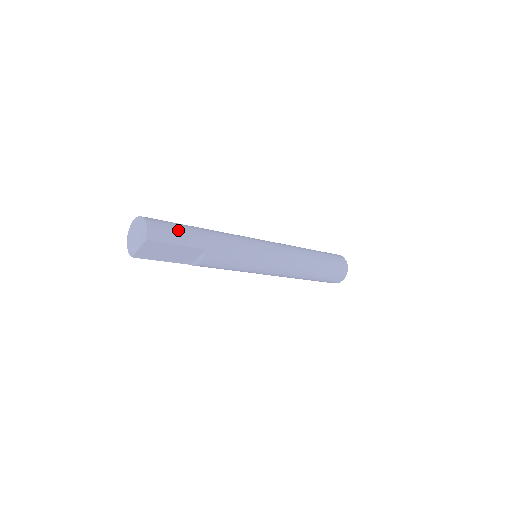
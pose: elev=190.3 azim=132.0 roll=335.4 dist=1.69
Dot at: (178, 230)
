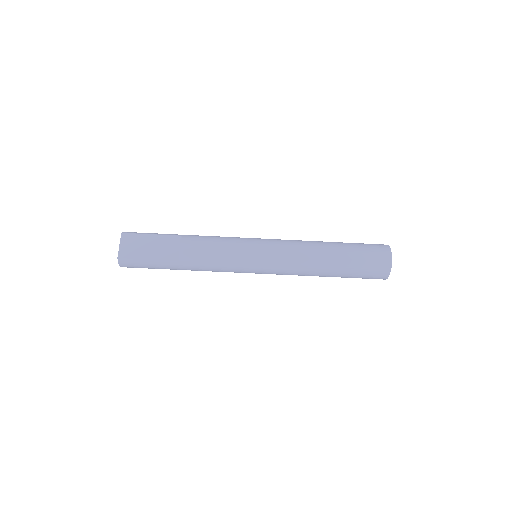
Dot at: occluded
